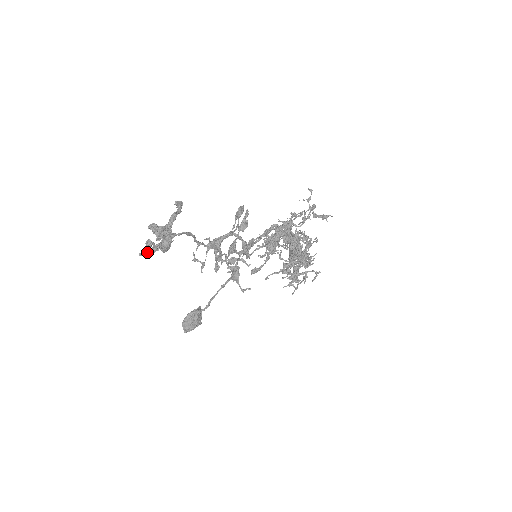
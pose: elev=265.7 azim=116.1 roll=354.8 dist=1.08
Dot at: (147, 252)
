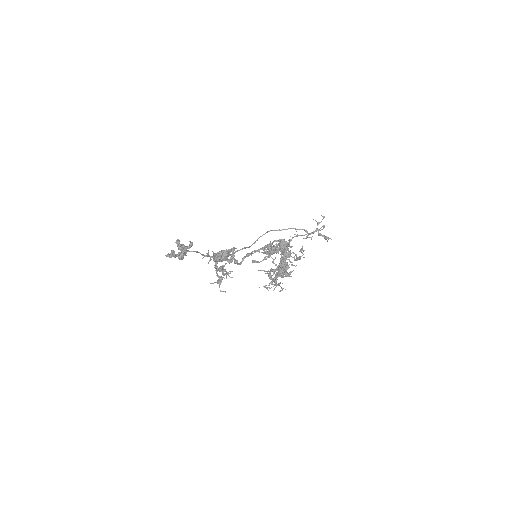
Dot at: (170, 256)
